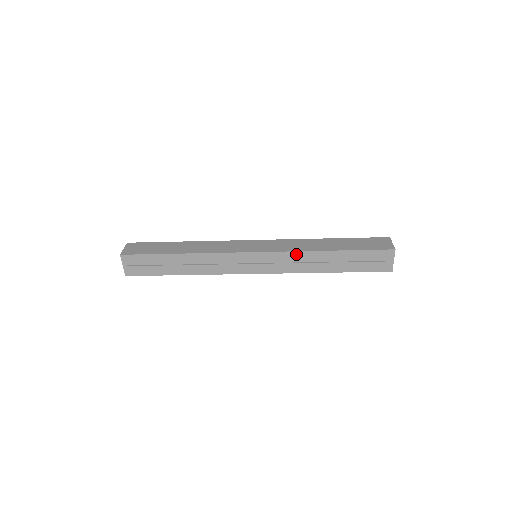
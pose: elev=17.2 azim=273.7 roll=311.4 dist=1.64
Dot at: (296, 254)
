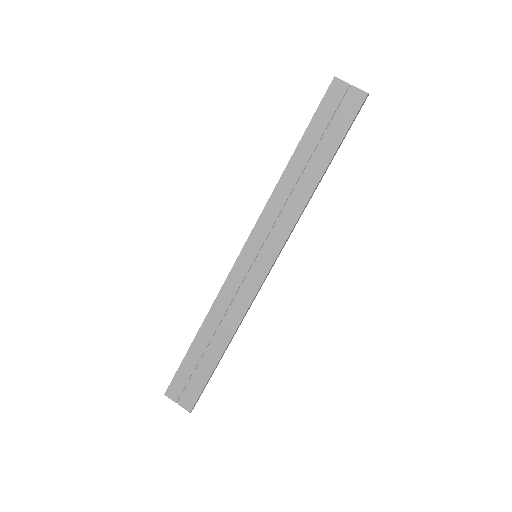
Dot at: (271, 205)
